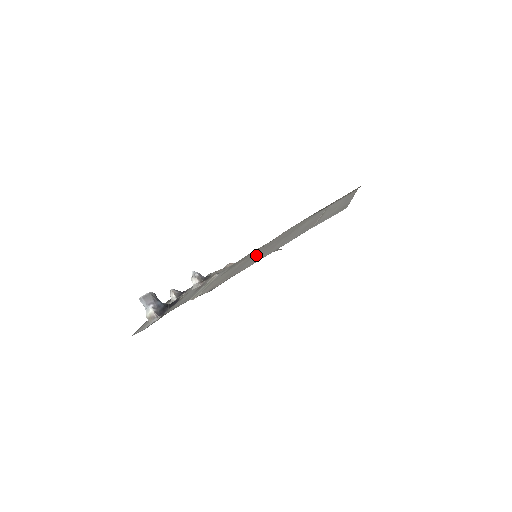
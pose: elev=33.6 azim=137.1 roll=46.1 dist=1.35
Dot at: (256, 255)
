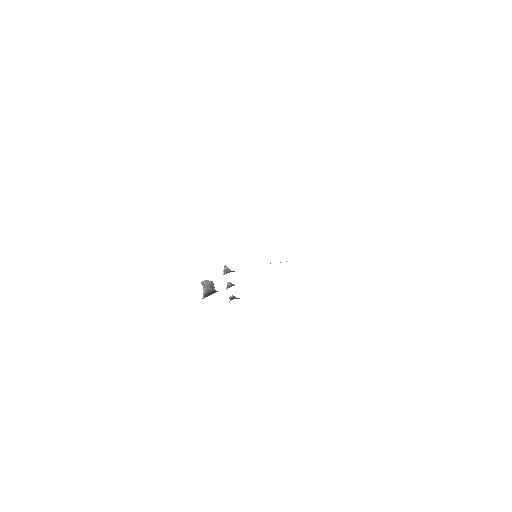
Dot at: occluded
